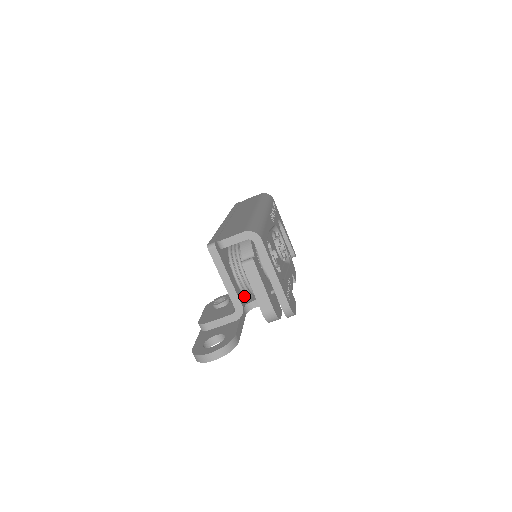
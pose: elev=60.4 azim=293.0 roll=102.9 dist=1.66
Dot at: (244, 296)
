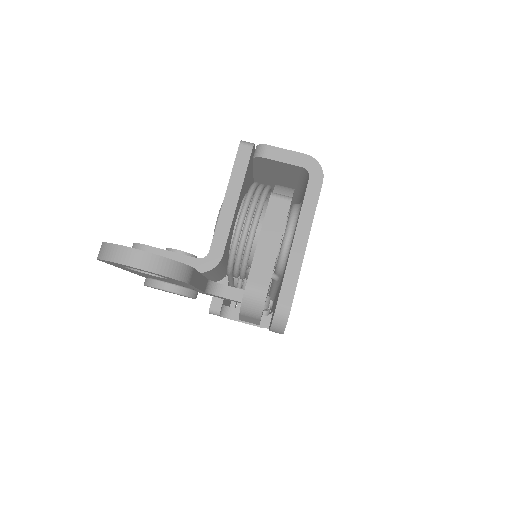
Dot at: (226, 259)
